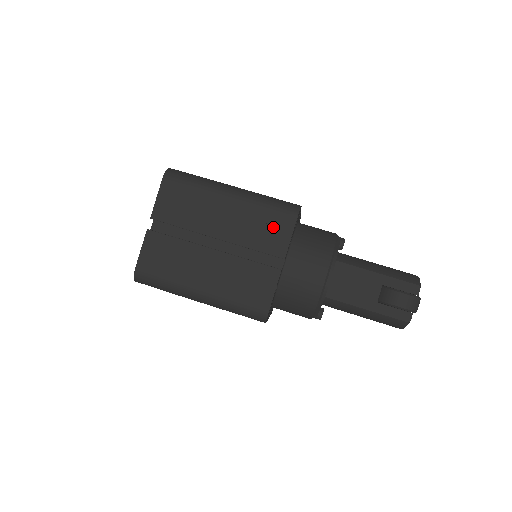
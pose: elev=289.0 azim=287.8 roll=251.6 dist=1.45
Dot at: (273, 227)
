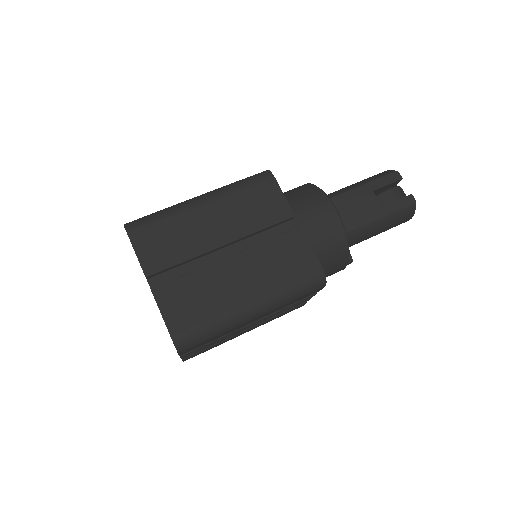
Dot at: (262, 199)
